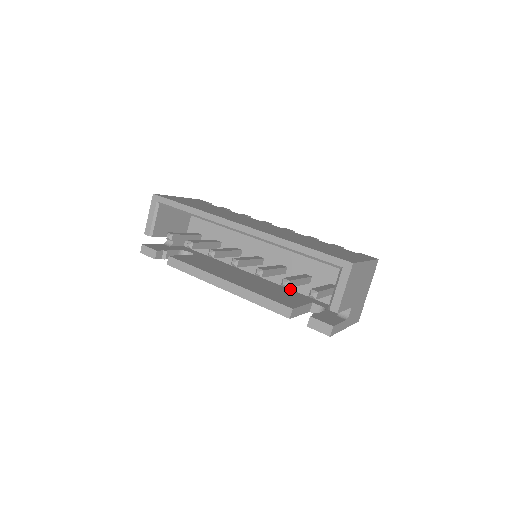
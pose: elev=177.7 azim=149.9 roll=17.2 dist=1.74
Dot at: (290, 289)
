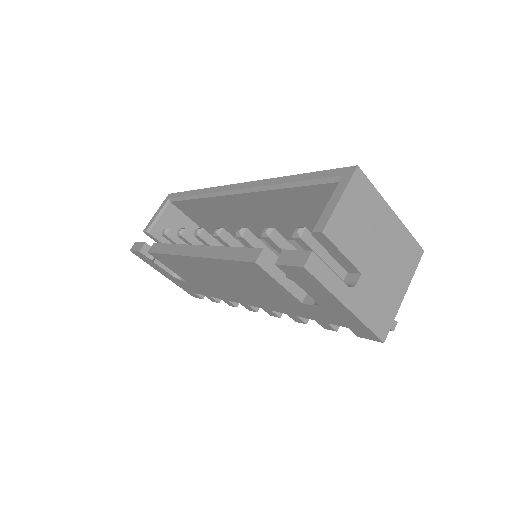
Dot at: occluded
